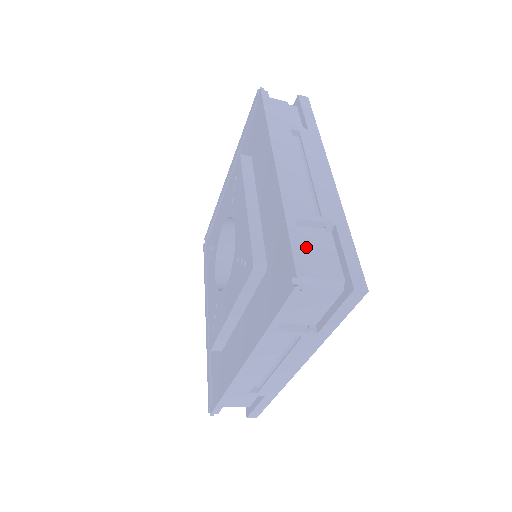
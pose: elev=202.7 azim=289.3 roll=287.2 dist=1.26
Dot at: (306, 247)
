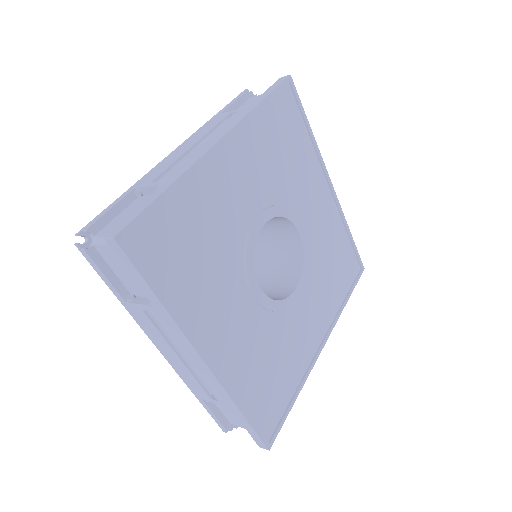
Dot at: (127, 212)
